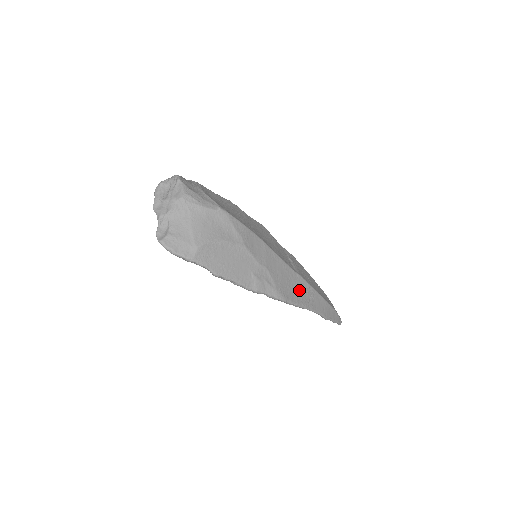
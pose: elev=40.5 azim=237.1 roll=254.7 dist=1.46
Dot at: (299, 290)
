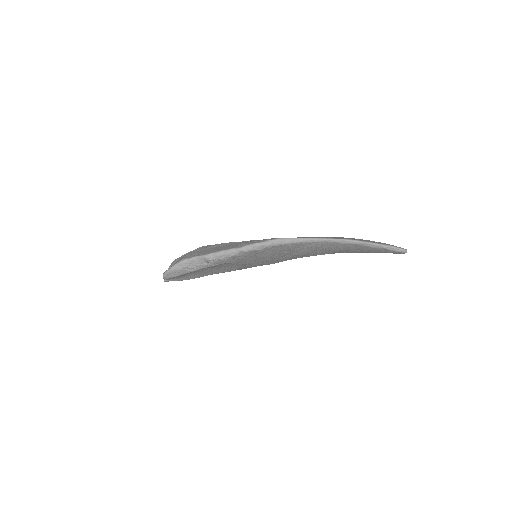
Dot at: occluded
